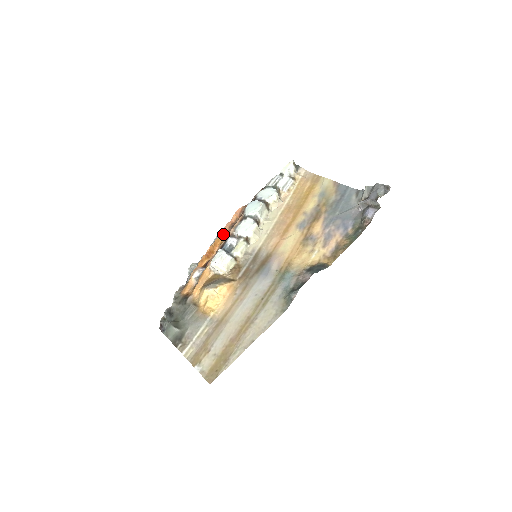
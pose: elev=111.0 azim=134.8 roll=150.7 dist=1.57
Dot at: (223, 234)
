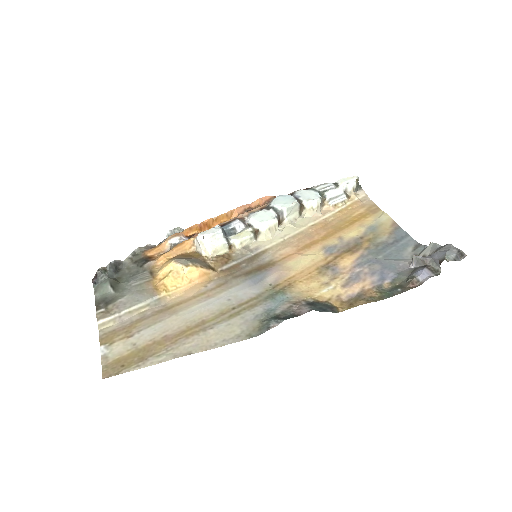
Dot at: (233, 213)
